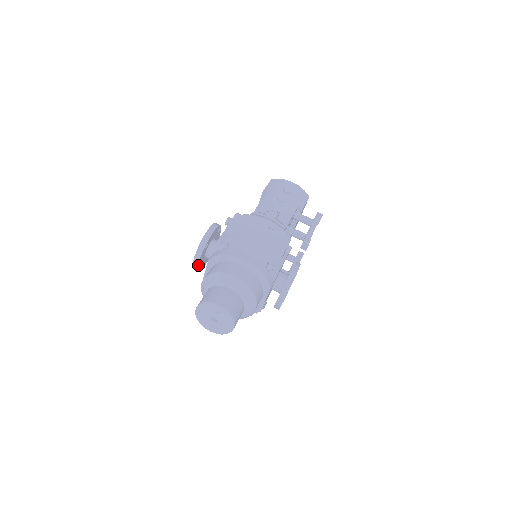
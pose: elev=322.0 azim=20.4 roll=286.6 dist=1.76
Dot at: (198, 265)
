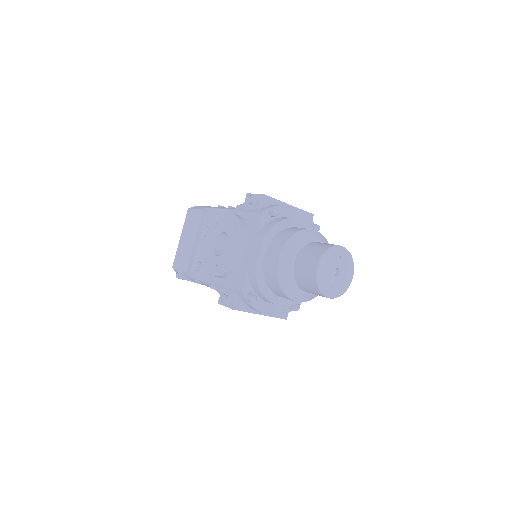
Dot at: (243, 256)
